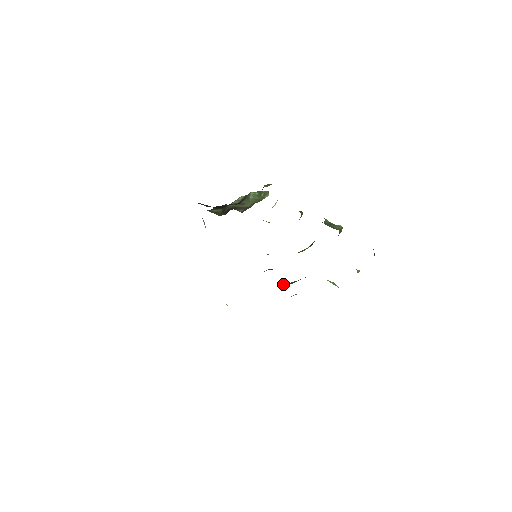
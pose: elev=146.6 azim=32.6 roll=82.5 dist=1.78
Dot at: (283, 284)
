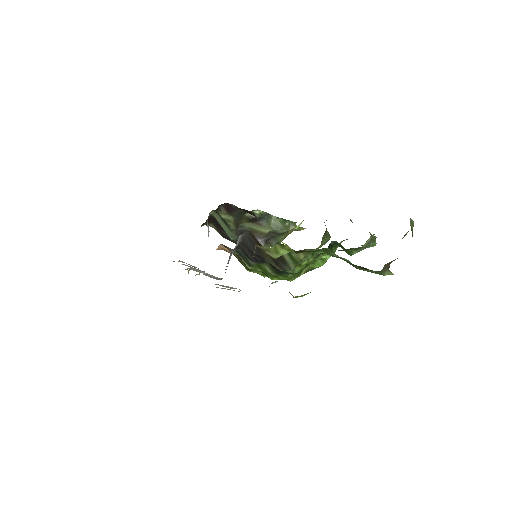
Dot at: occluded
